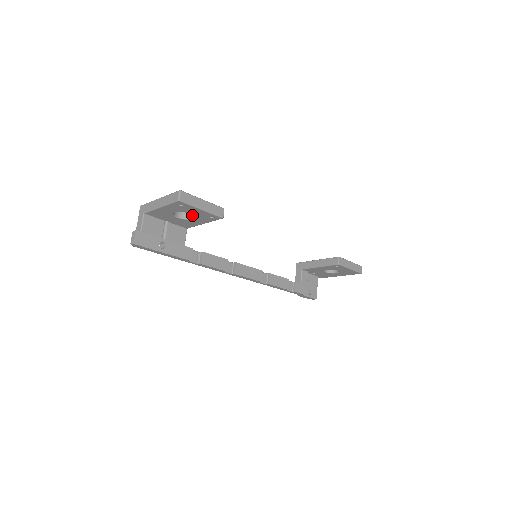
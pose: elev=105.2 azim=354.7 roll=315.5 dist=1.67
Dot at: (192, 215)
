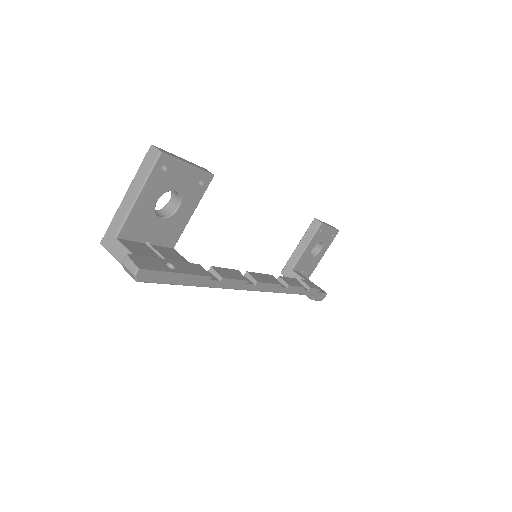
Dot at: (175, 204)
